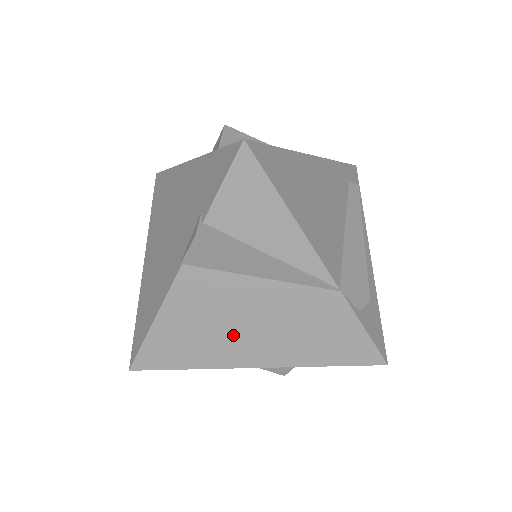
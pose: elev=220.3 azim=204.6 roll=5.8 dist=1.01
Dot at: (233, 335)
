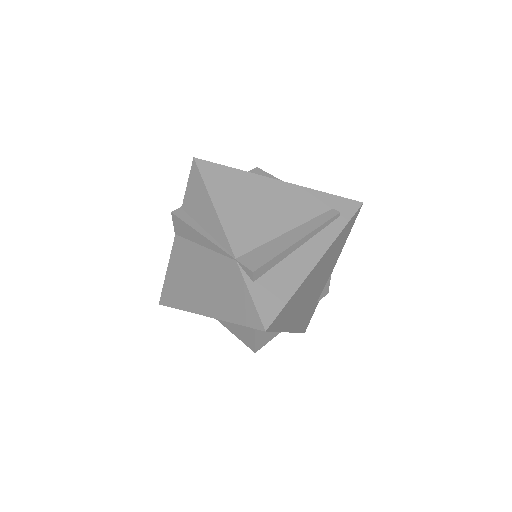
Dot at: (194, 287)
